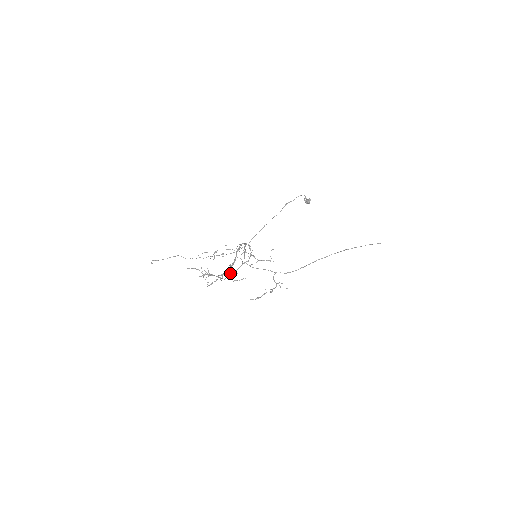
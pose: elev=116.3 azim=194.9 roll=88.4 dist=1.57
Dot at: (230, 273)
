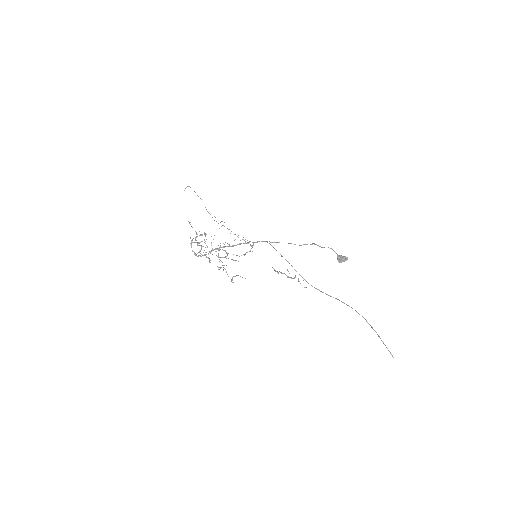
Dot at: (224, 250)
